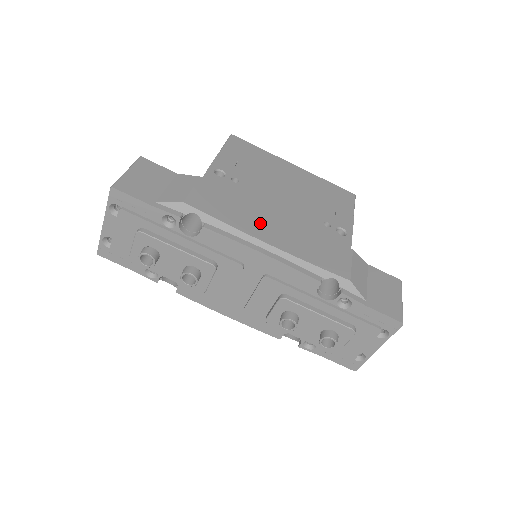
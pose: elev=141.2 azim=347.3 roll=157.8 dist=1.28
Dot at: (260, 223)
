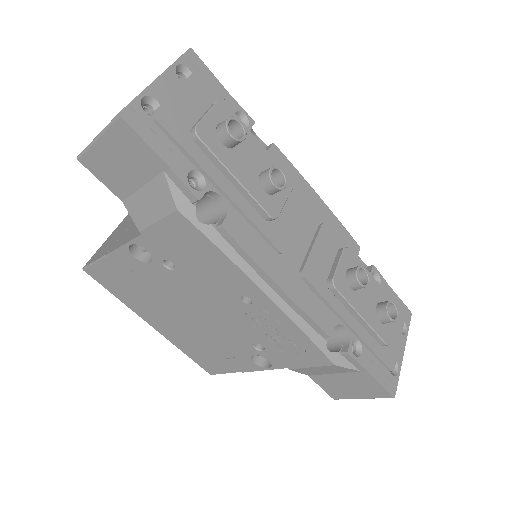
Dot at: occluded
